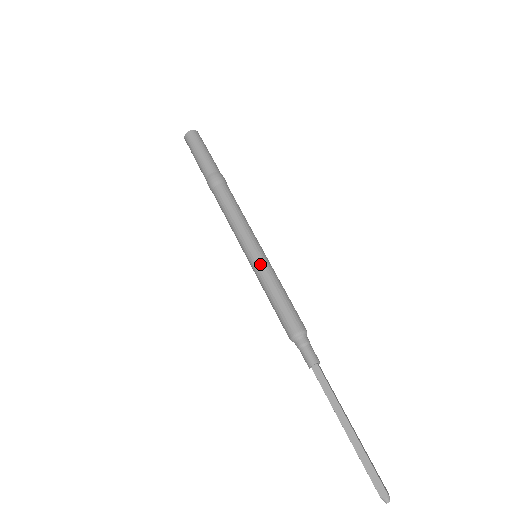
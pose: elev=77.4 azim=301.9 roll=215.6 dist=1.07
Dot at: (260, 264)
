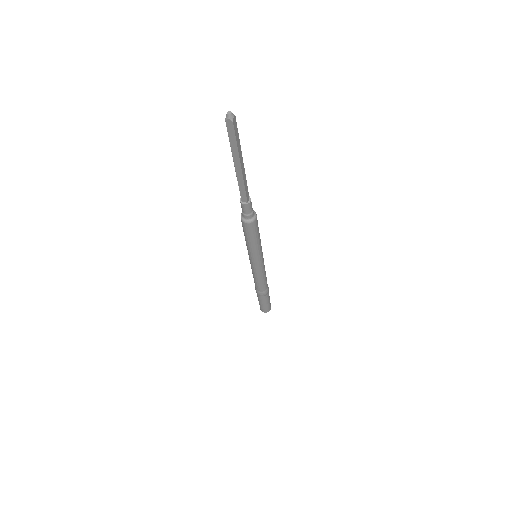
Dot at: occluded
